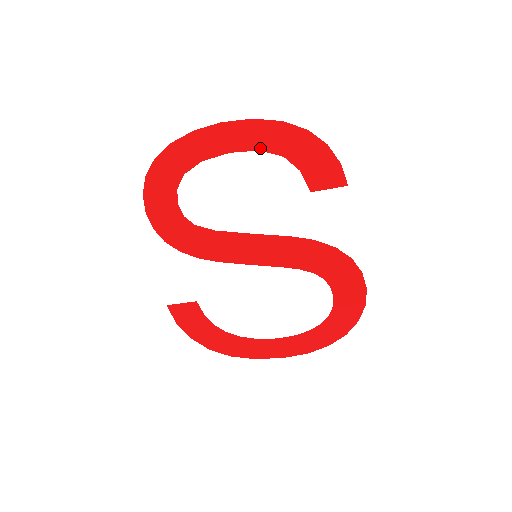
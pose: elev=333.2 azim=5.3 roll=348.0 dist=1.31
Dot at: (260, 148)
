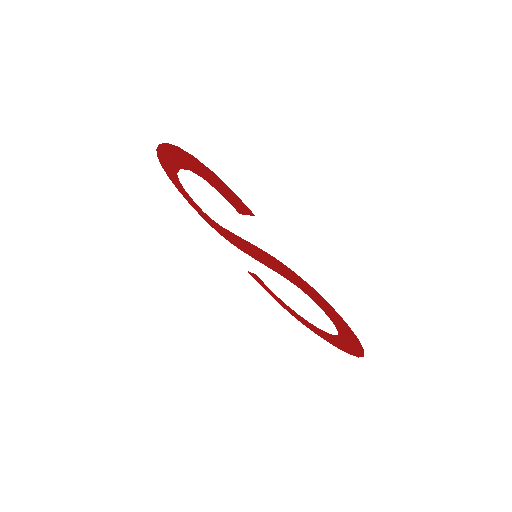
Dot at: (188, 168)
